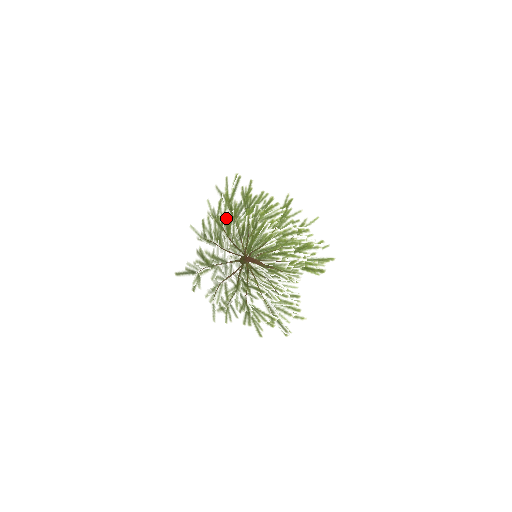
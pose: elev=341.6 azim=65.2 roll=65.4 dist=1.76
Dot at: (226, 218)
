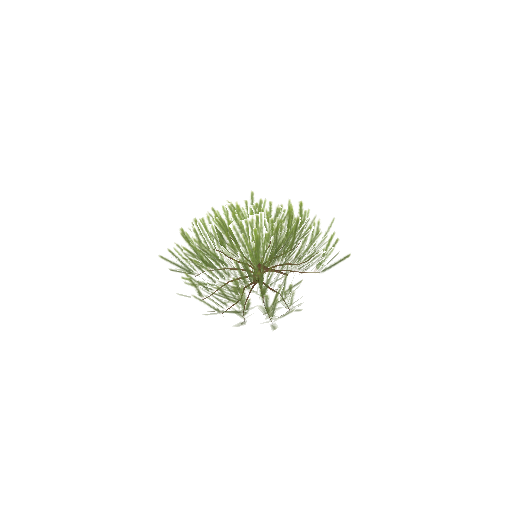
Dot at: occluded
